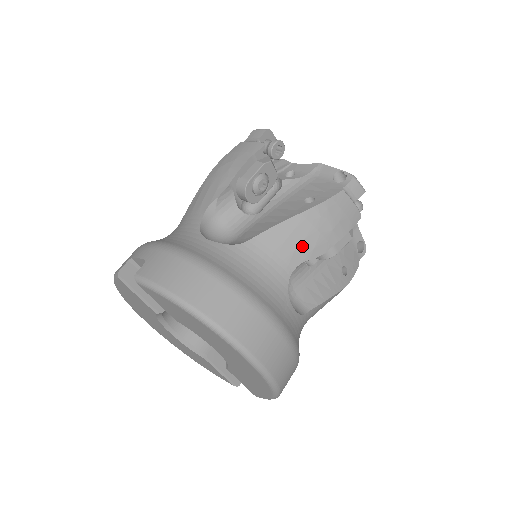
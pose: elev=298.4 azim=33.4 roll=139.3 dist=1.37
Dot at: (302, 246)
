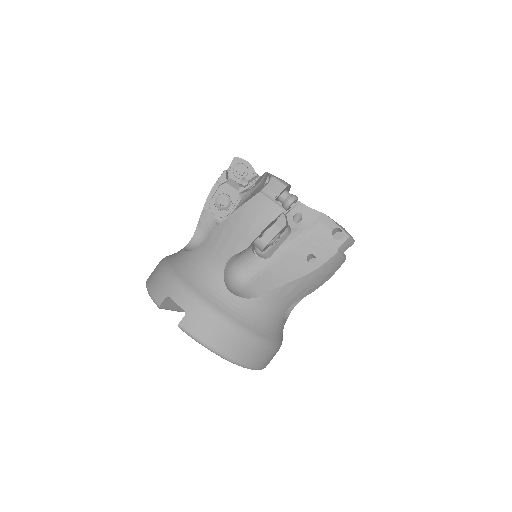
Dot at: (299, 294)
